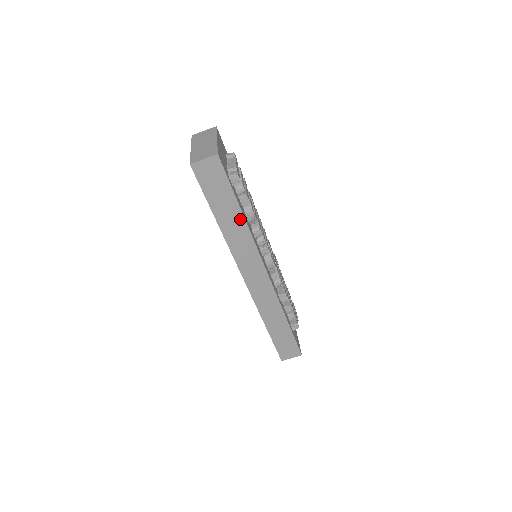
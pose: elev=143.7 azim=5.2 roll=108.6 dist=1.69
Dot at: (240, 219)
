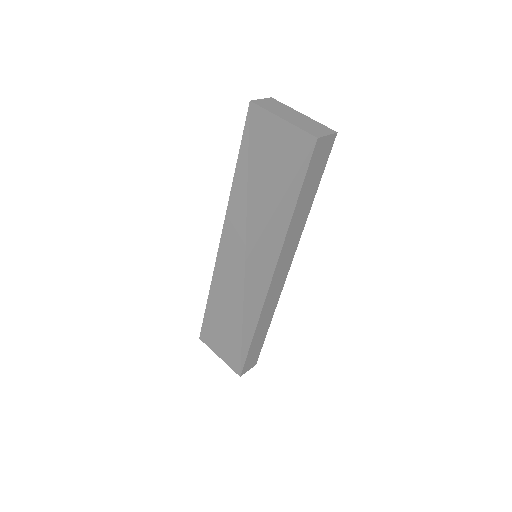
Dot at: (307, 210)
